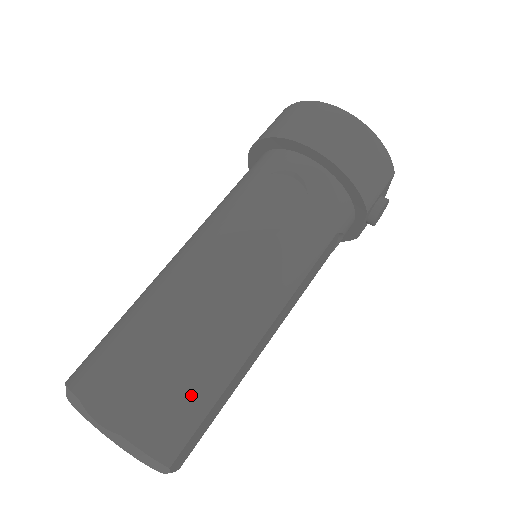
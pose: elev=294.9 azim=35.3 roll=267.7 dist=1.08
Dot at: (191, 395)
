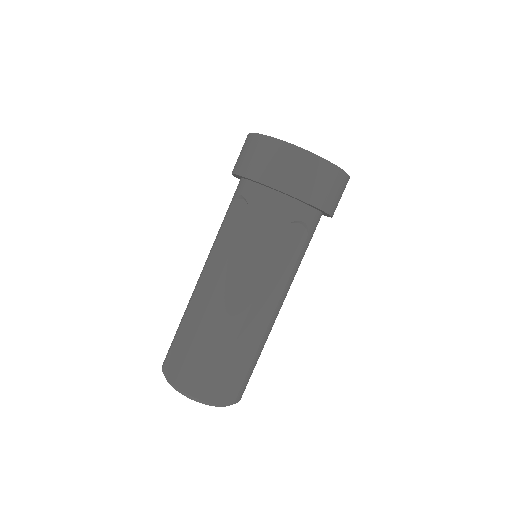
Dot at: occluded
